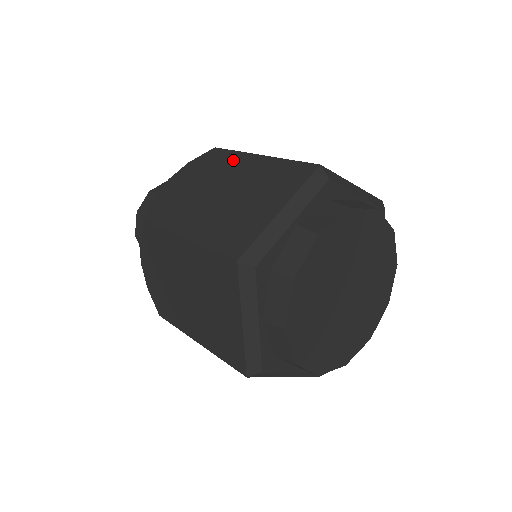
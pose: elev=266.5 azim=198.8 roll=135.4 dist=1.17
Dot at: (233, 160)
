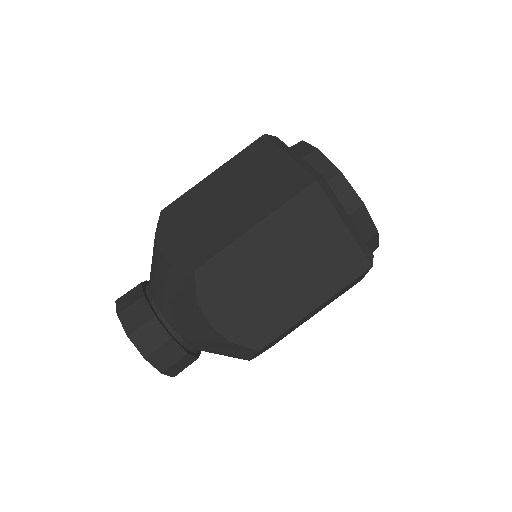
Dot at: (196, 193)
